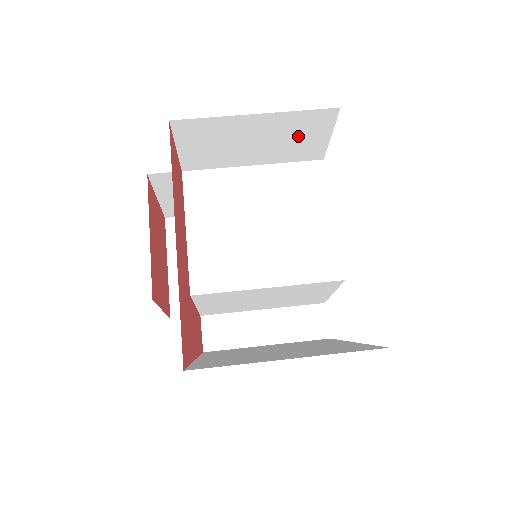
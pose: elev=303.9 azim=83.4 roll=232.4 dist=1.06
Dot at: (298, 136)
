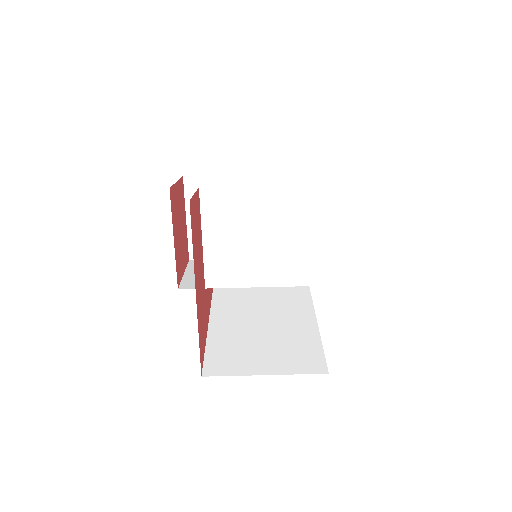
Dot at: occluded
